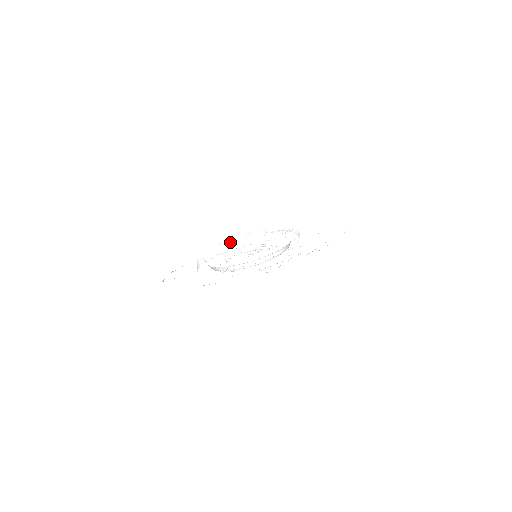
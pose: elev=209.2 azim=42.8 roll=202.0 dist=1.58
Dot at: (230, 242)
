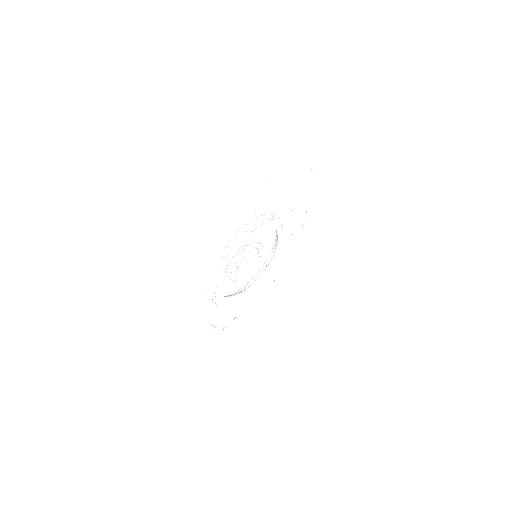
Dot at: (209, 290)
